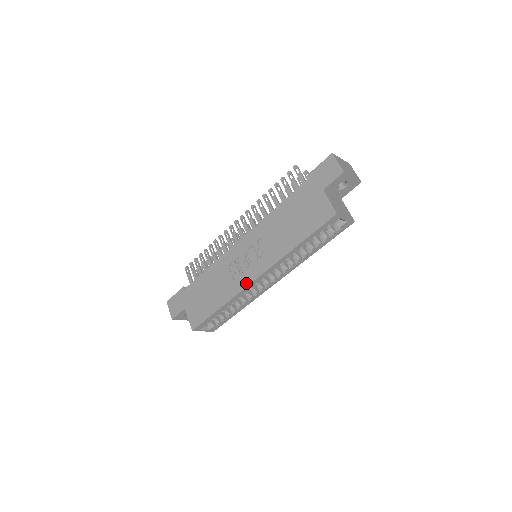
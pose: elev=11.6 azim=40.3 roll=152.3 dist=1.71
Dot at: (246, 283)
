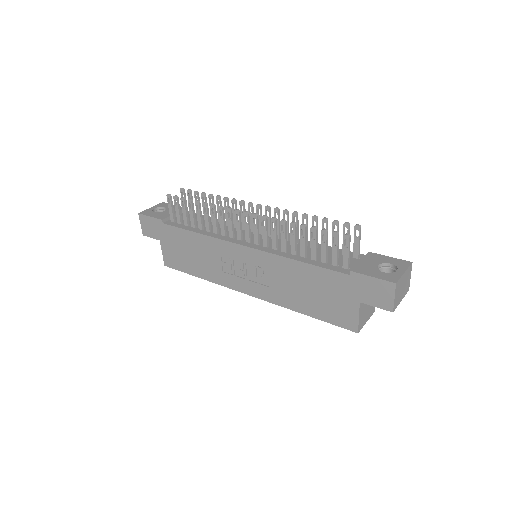
Dot at: (235, 287)
